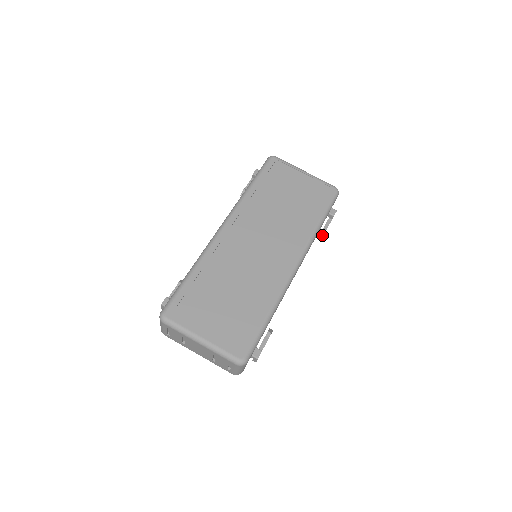
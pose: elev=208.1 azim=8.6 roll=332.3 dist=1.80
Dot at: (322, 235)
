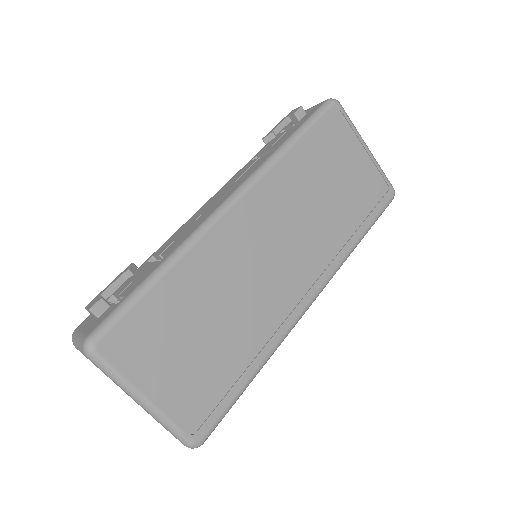
Dot at: occluded
